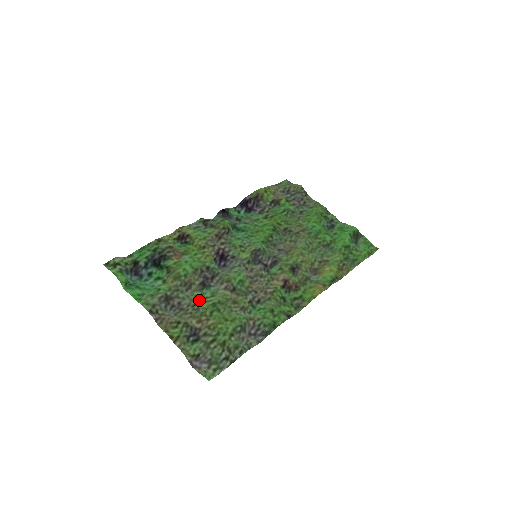
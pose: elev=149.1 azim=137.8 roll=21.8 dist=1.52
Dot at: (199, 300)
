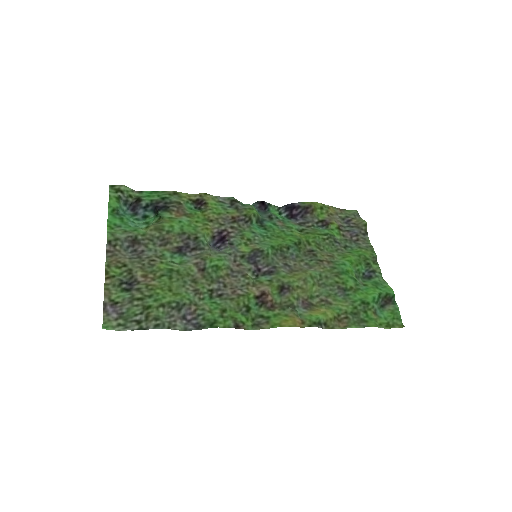
Dot at: (163, 259)
